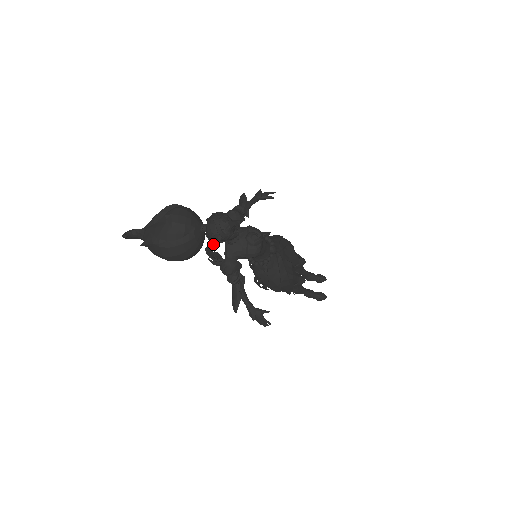
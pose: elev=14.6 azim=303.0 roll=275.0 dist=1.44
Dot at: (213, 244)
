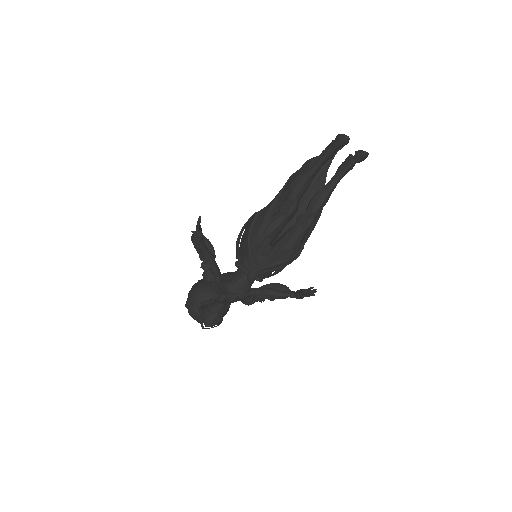
Dot at: (223, 314)
